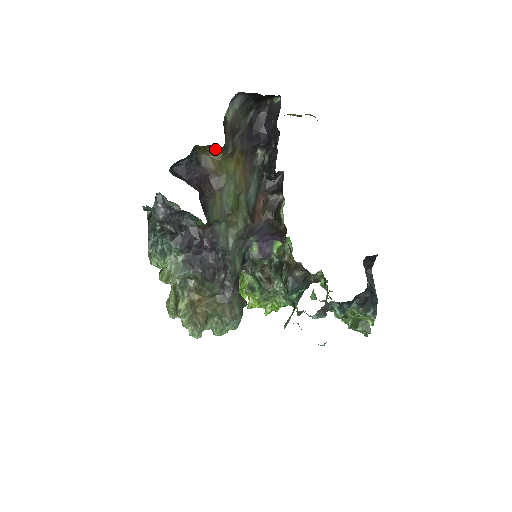
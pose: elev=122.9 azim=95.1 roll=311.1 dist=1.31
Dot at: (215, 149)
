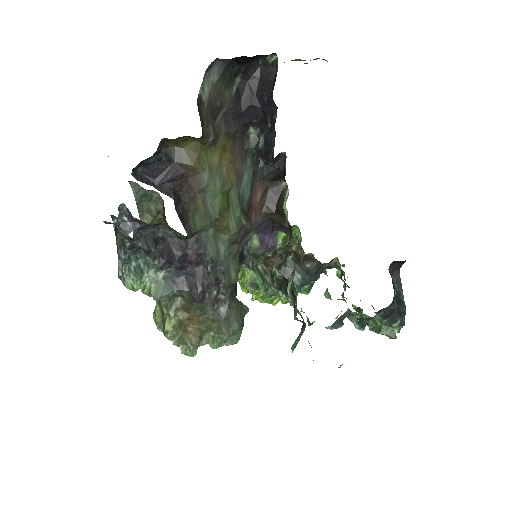
Dot at: (190, 139)
